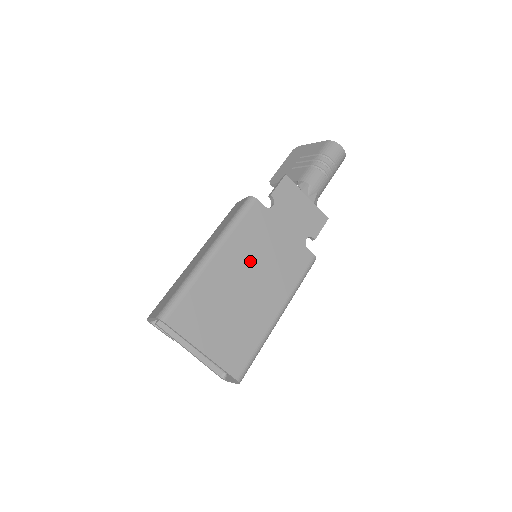
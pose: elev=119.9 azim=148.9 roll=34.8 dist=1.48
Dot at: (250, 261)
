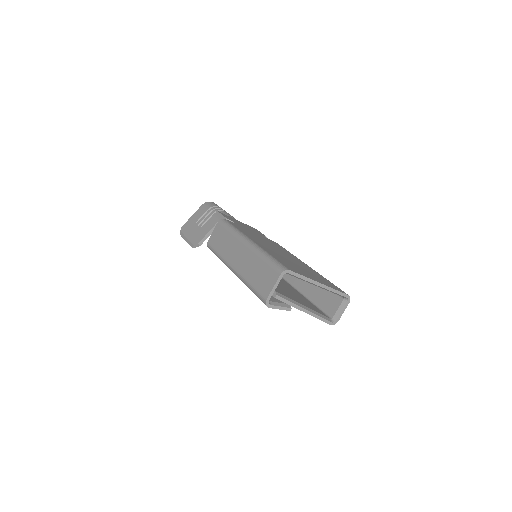
Dot at: (266, 244)
